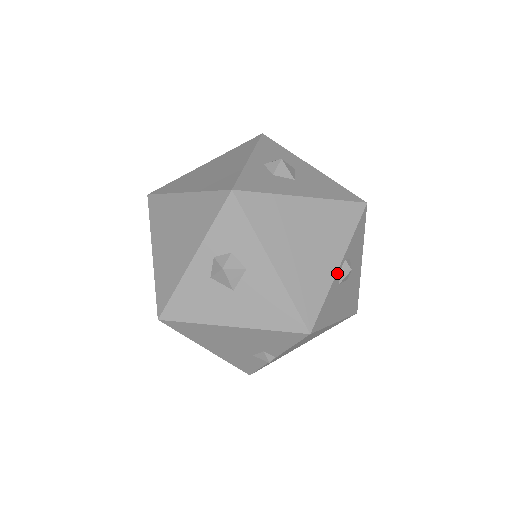
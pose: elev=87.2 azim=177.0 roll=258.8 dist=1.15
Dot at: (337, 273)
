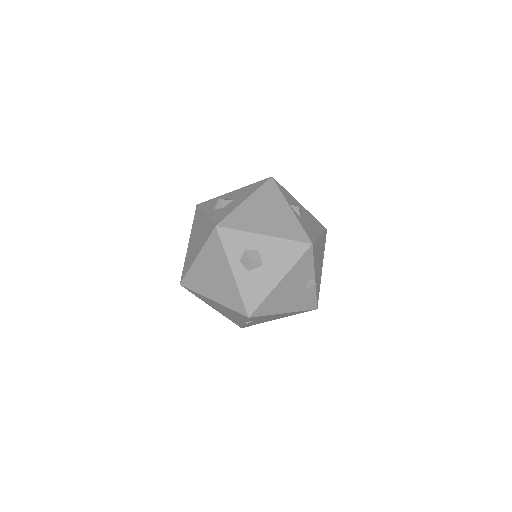
Dot at: (294, 213)
